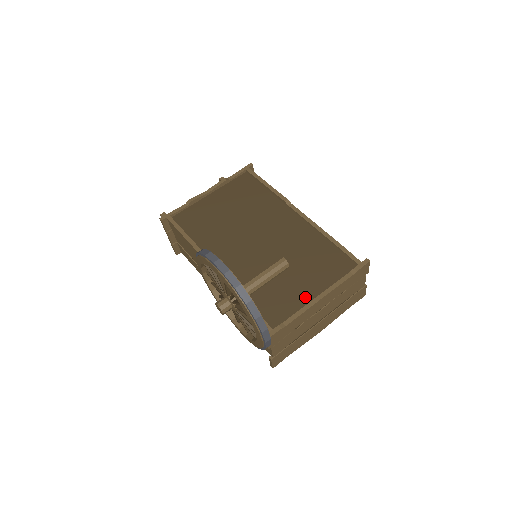
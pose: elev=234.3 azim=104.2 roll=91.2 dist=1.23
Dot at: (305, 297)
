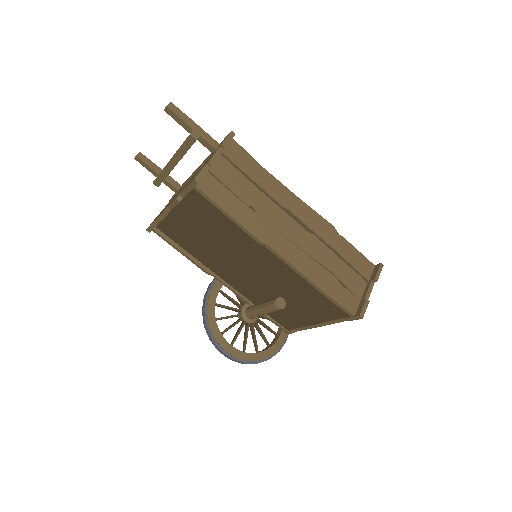
Dot at: (306, 322)
